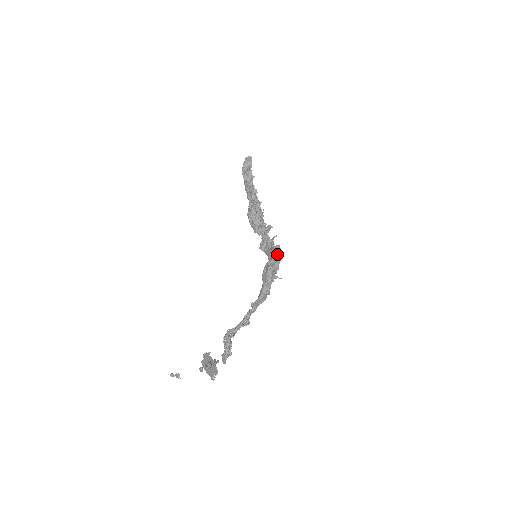
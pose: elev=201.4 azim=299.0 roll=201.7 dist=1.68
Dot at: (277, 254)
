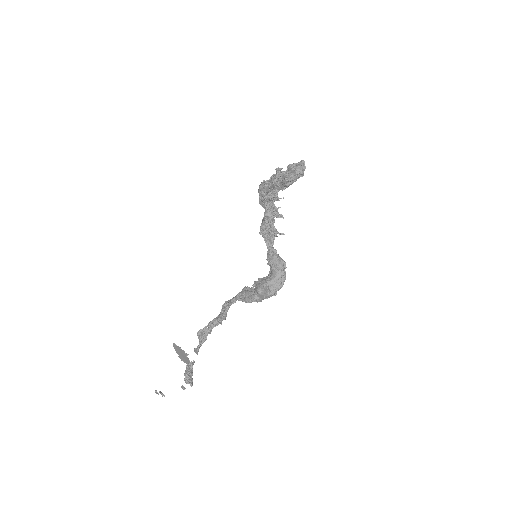
Dot at: (281, 277)
